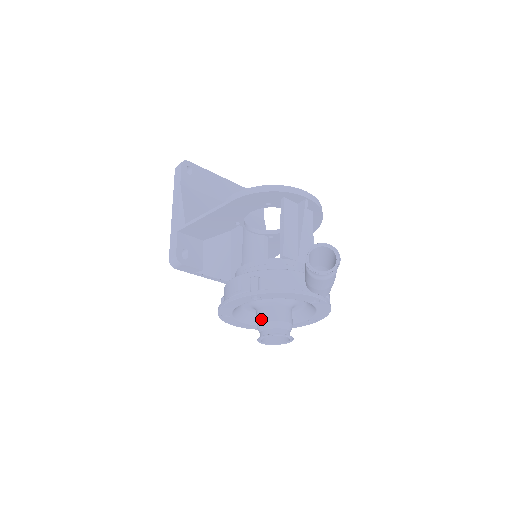
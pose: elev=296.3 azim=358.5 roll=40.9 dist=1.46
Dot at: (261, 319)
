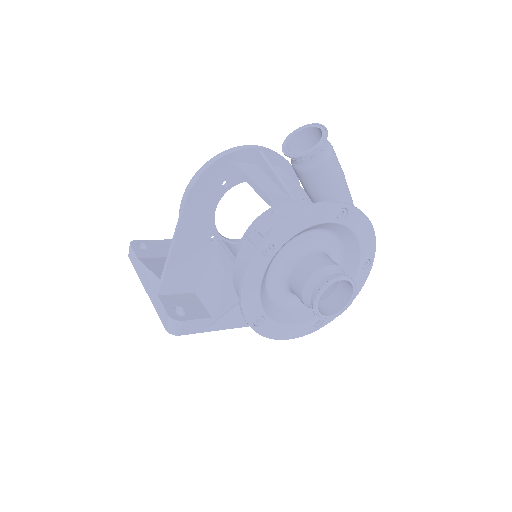
Dot at: (299, 285)
